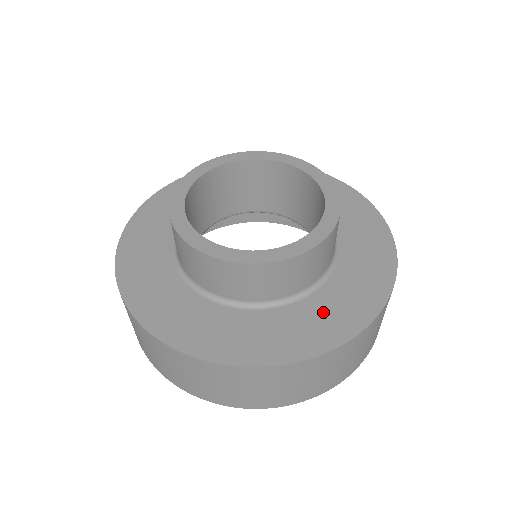
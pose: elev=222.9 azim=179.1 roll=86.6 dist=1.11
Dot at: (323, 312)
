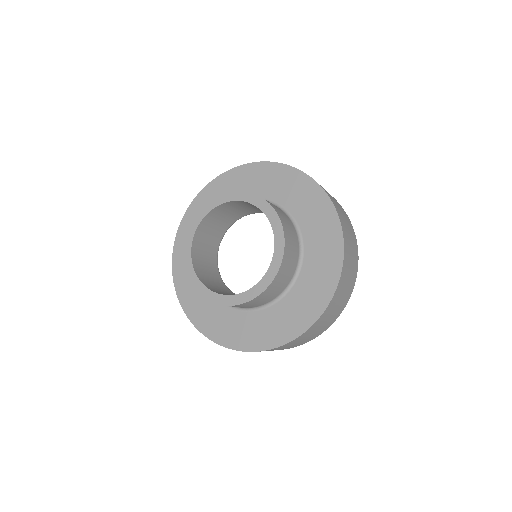
Dot at: (315, 274)
